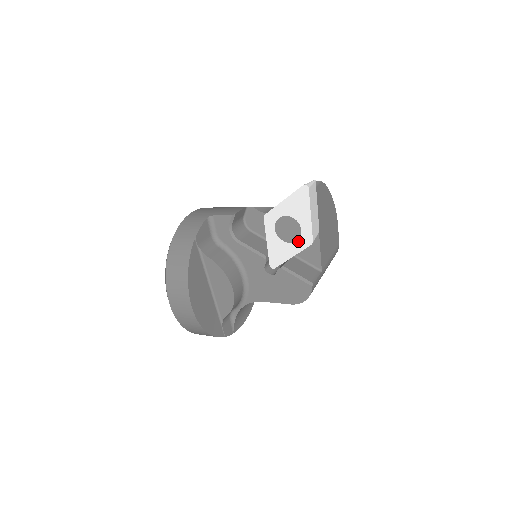
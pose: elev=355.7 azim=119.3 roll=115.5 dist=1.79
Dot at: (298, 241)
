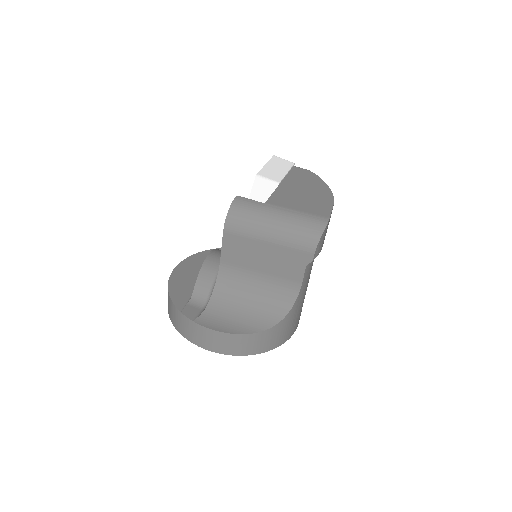
Dot at: occluded
